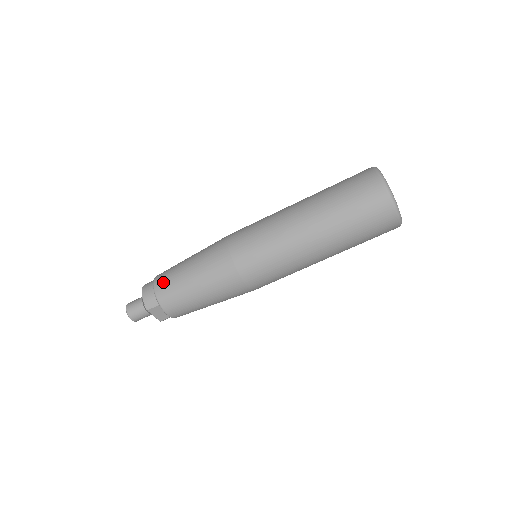
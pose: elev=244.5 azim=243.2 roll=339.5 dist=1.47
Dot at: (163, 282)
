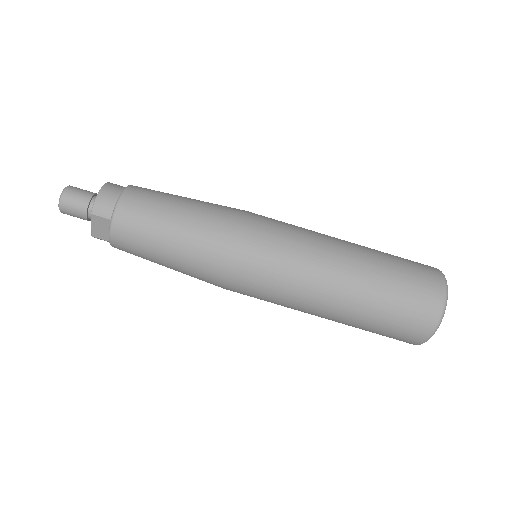
Dot at: (137, 199)
